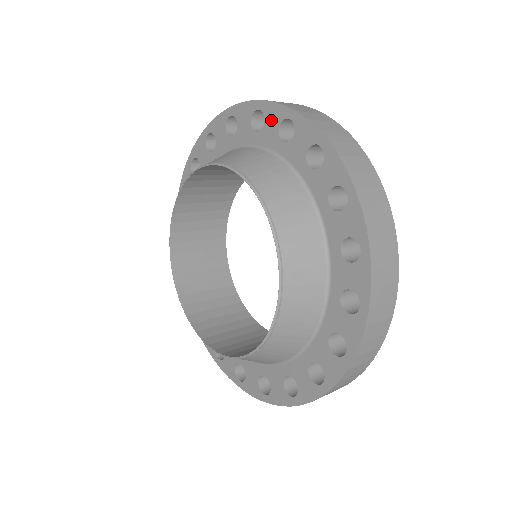
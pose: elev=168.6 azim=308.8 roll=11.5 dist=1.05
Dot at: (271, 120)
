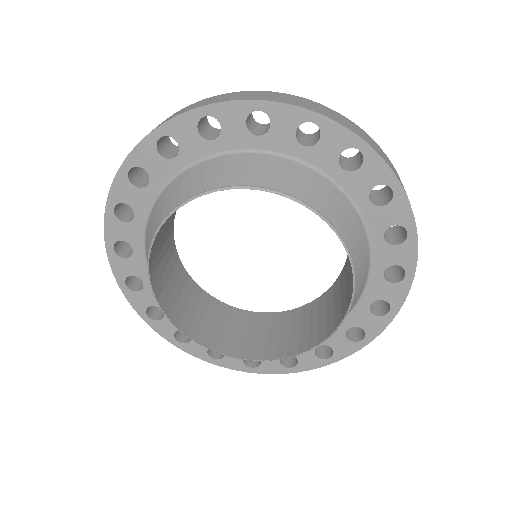
Dot at: (282, 123)
